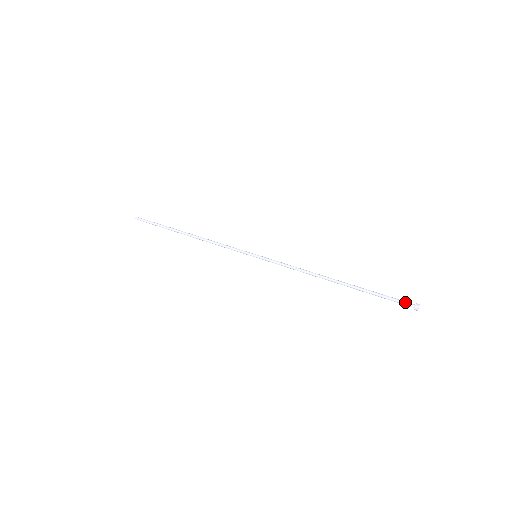
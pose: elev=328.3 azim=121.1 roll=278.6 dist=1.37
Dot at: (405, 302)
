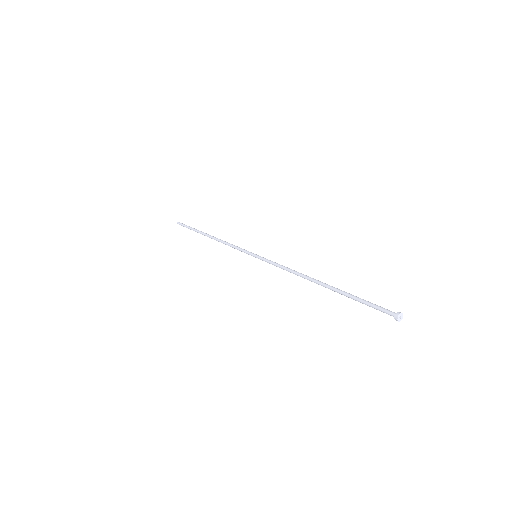
Dot at: (385, 310)
